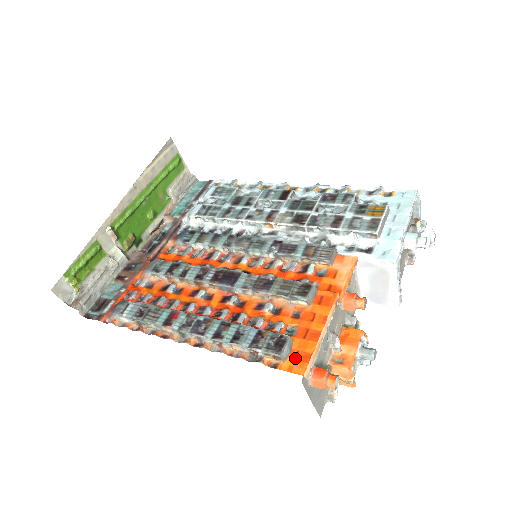
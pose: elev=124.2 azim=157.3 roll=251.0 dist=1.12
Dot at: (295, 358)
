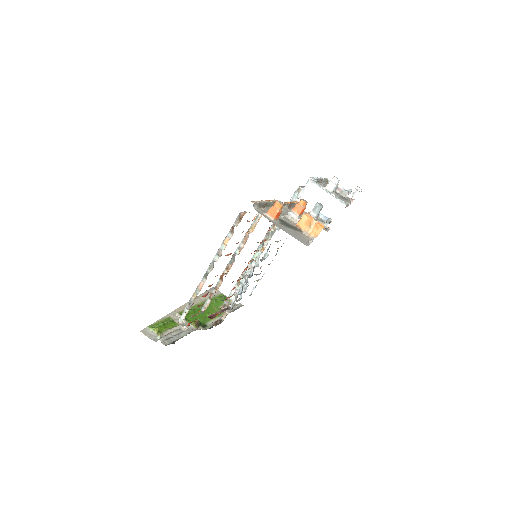
Dot at: occluded
